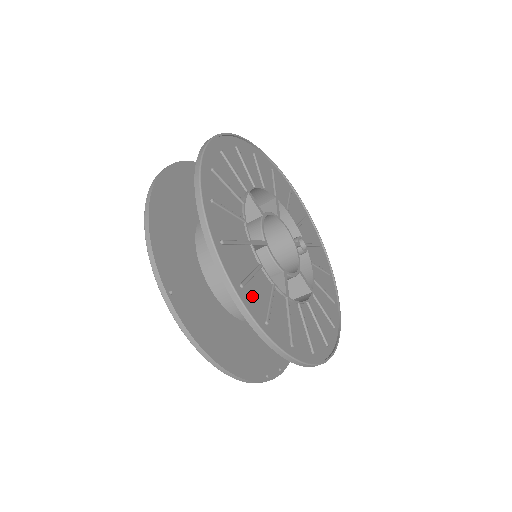
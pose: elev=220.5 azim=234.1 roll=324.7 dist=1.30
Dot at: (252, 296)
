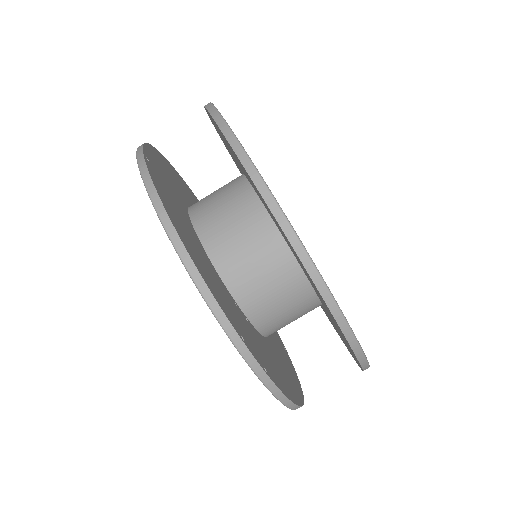
Dot at: occluded
